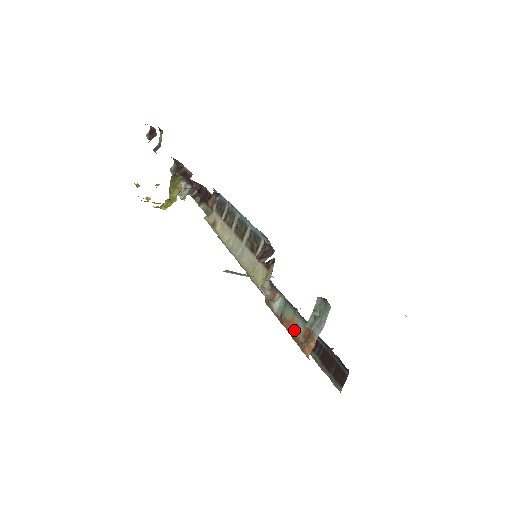
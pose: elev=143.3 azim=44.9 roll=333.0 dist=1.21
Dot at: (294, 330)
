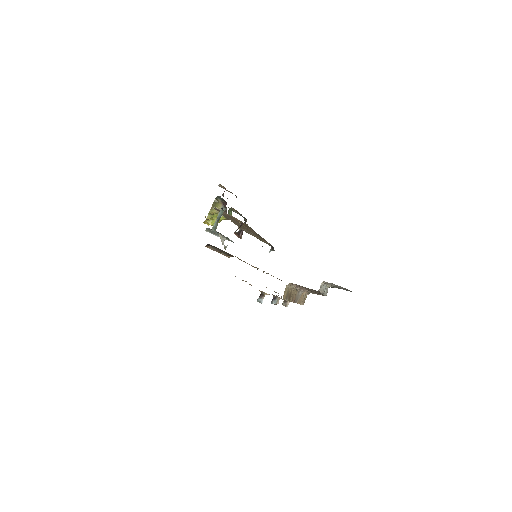
Dot at: occluded
